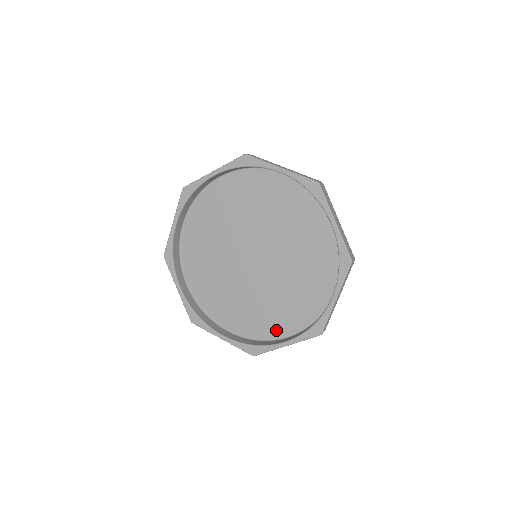
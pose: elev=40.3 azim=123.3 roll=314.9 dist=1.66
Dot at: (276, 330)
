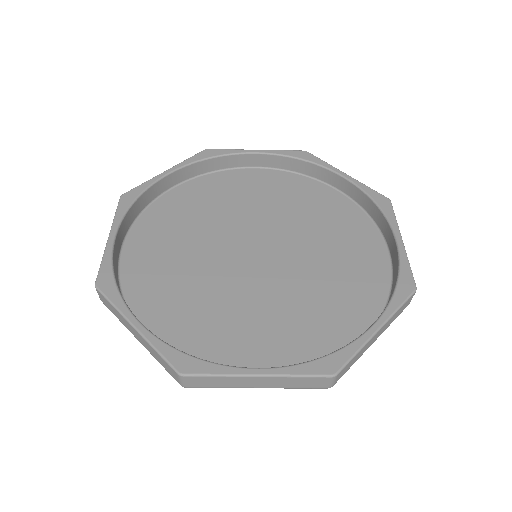
Dot at: (239, 360)
